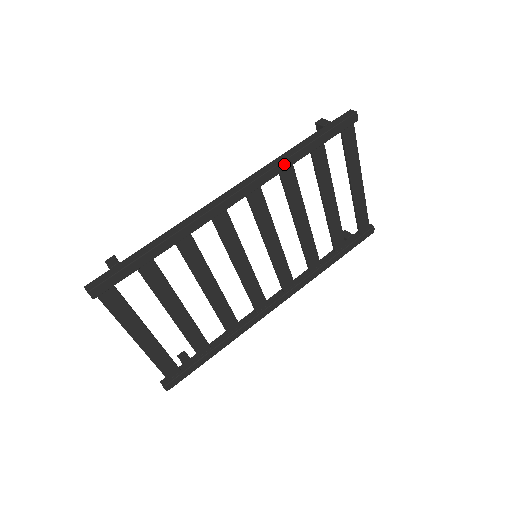
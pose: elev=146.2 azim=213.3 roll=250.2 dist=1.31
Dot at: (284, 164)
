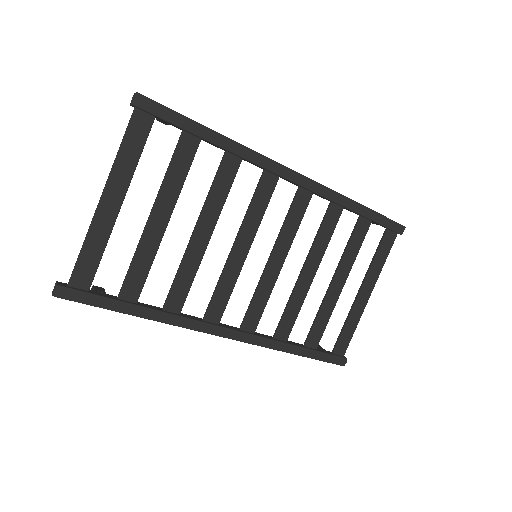
Dot at: (340, 198)
